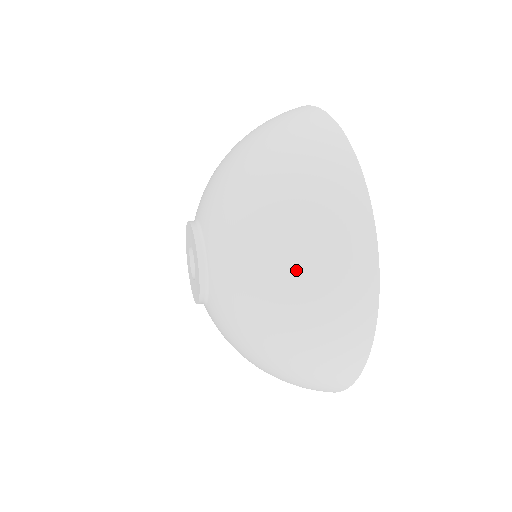
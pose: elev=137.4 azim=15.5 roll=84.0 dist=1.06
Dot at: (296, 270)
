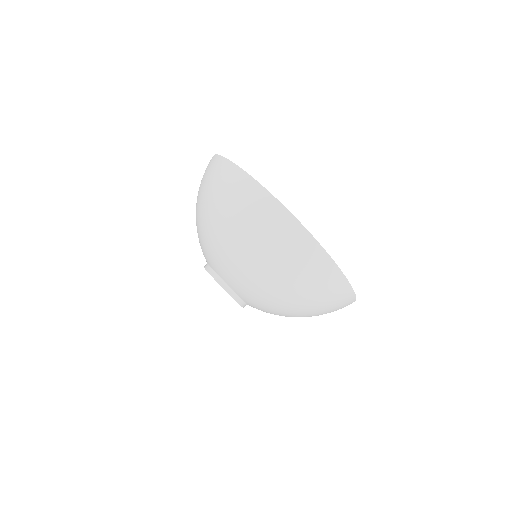
Dot at: (258, 252)
